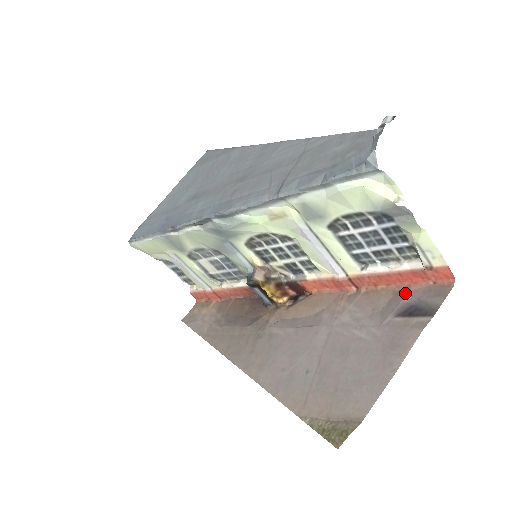
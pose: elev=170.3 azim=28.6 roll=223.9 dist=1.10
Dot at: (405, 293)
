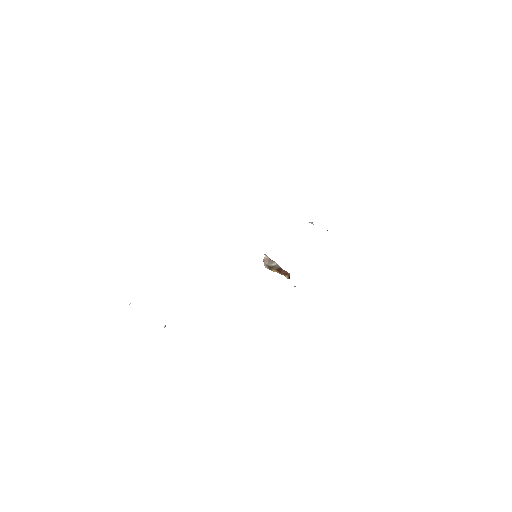
Dot at: occluded
